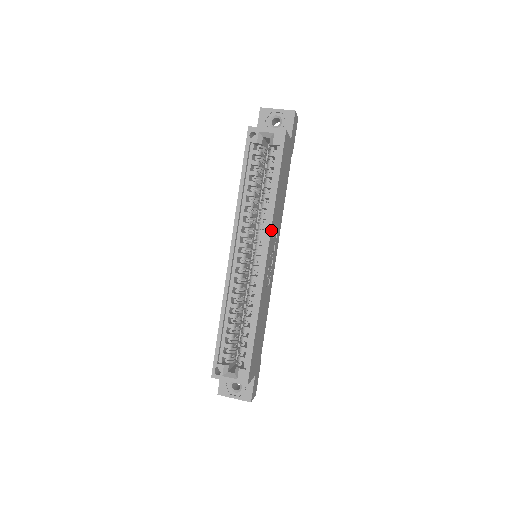
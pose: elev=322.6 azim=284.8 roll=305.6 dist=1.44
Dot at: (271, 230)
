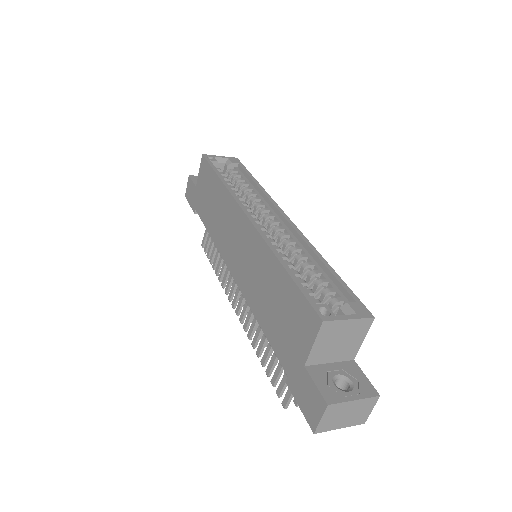
Dot at: occluded
